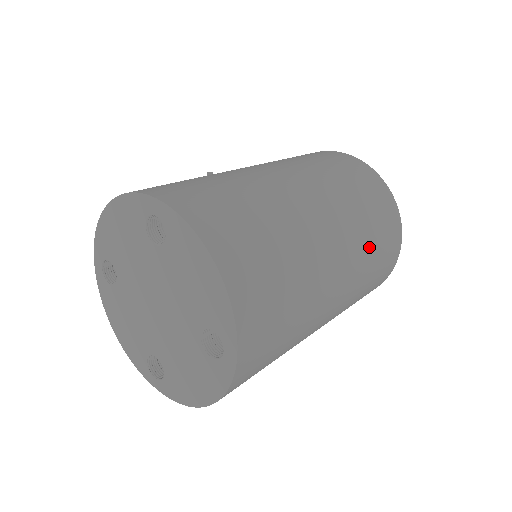
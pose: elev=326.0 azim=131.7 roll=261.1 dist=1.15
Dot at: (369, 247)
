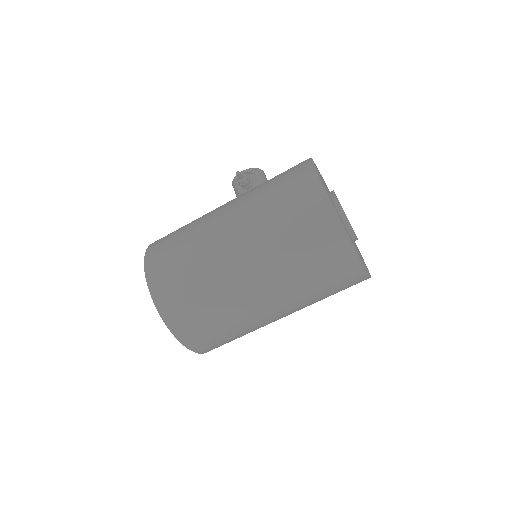
Dot at: (309, 289)
